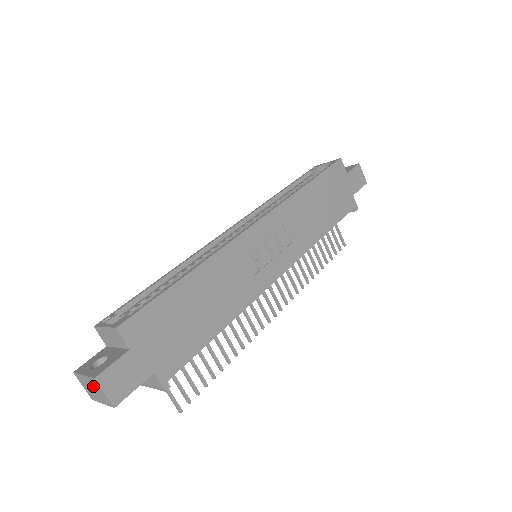
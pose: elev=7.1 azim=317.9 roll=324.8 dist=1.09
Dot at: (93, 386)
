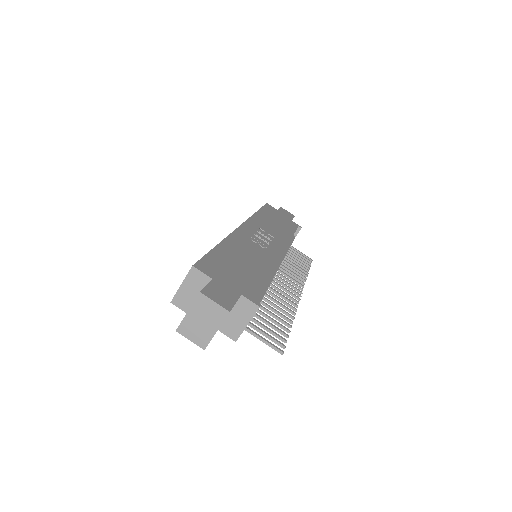
Dot at: (201, 313)
